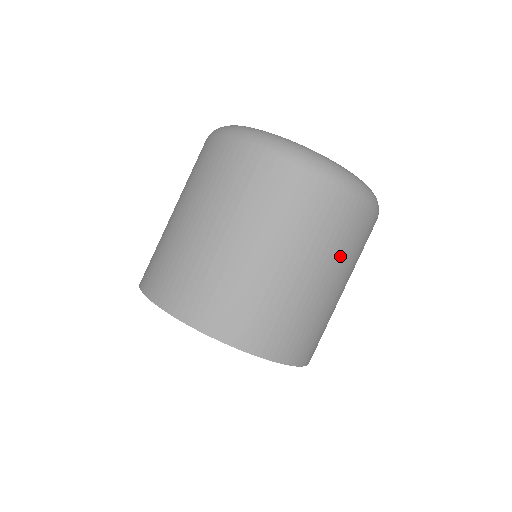
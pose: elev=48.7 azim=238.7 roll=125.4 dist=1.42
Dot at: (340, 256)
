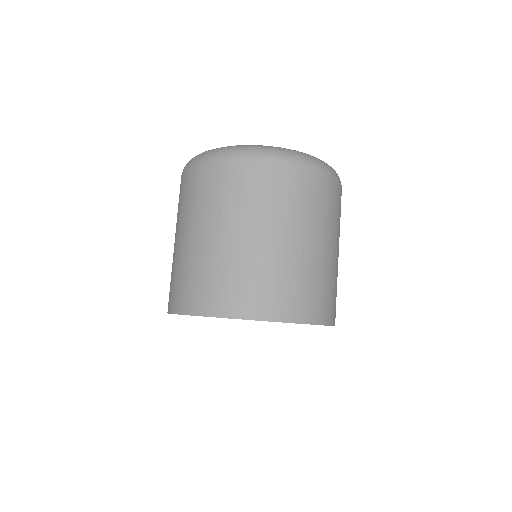
Dot at: occluded
